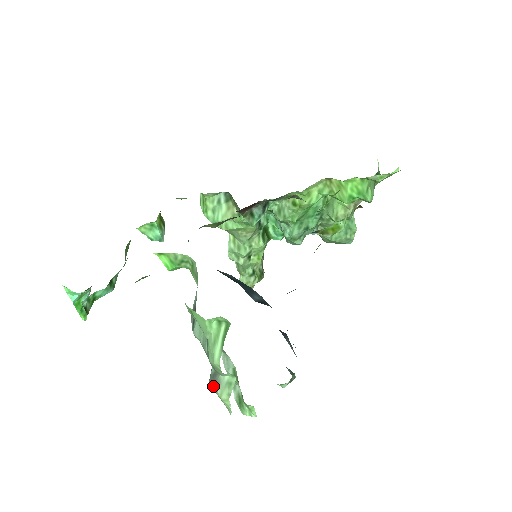
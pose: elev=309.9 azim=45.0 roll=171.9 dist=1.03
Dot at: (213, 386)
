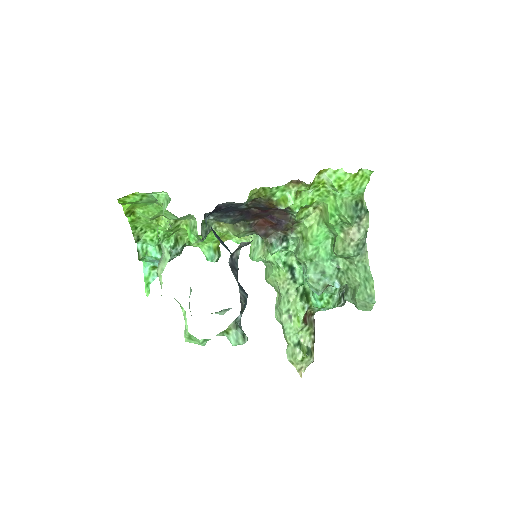
Dot at: (158, 266)
